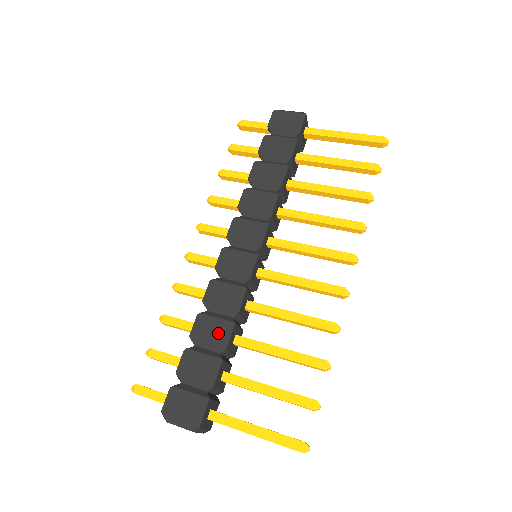
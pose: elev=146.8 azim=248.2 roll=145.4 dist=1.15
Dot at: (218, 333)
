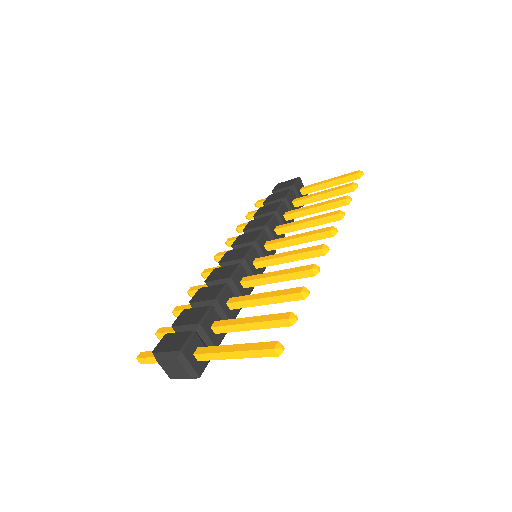
Dot at: (212, 293)
